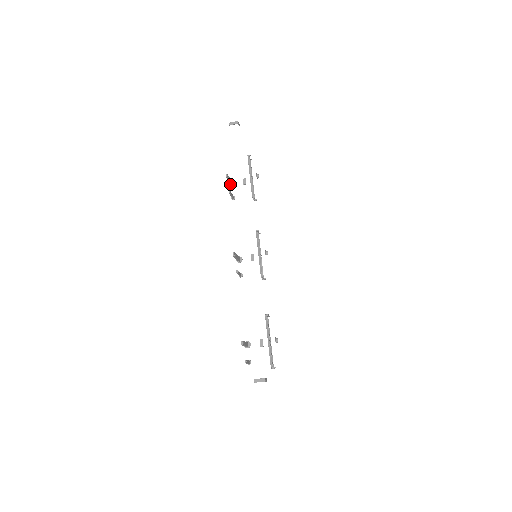
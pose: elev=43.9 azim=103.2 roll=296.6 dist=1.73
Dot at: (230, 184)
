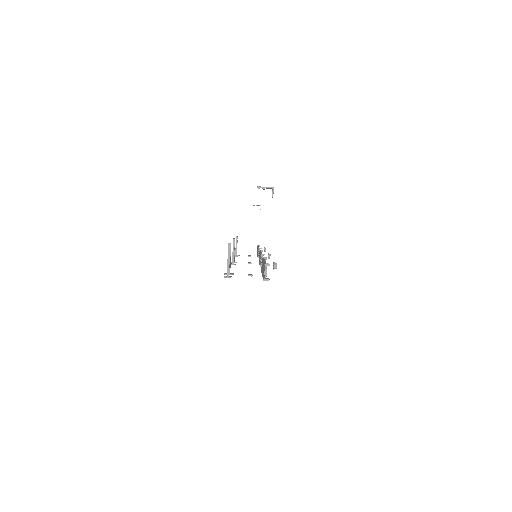
Dot at: occluded
